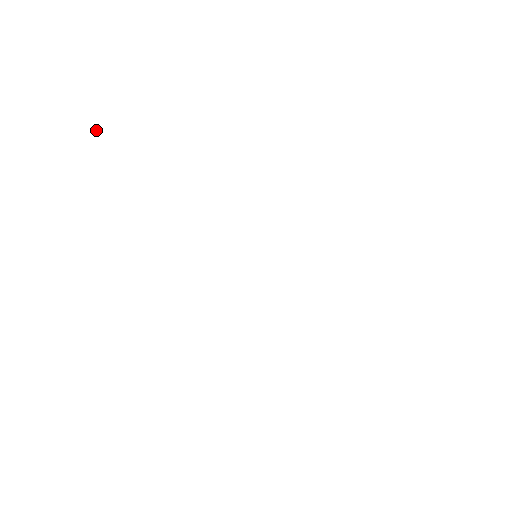
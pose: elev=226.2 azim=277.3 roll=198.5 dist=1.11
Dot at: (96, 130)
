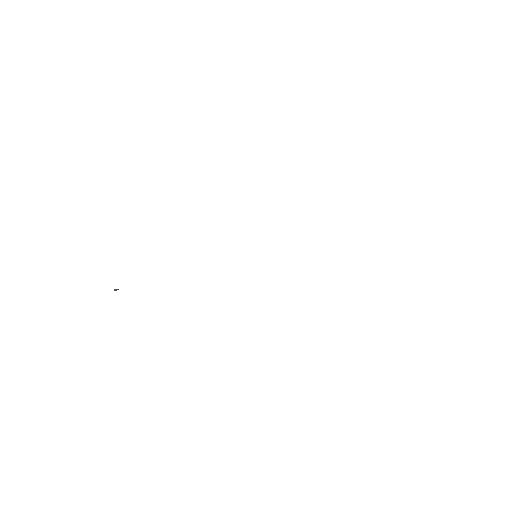
Dot at: occluded
